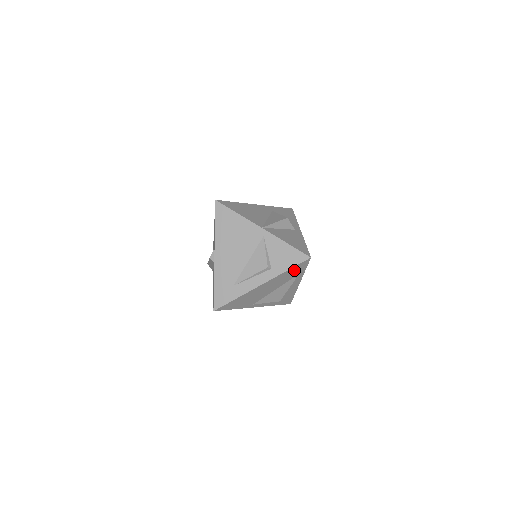
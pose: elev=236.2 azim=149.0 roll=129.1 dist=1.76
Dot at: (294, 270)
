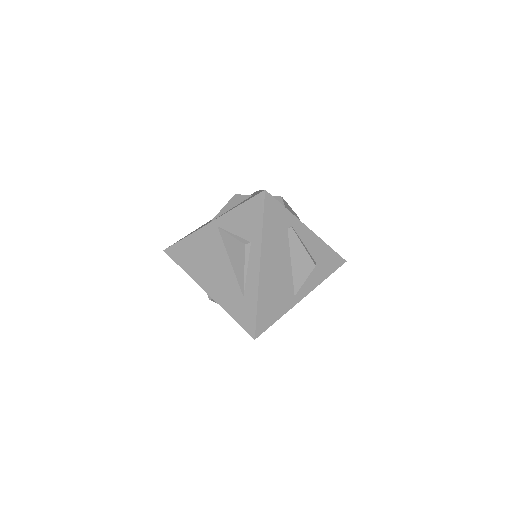
Dot at: (271, 220)
